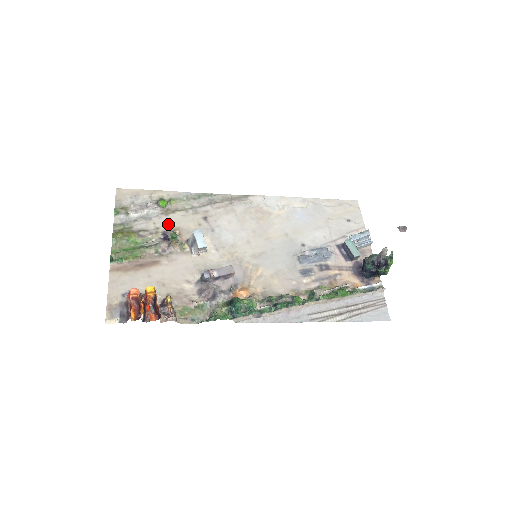
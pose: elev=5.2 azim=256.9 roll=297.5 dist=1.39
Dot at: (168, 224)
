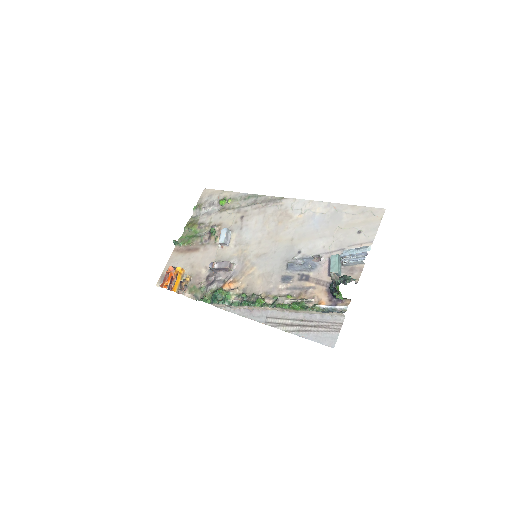
Dot at: (218, 220)
